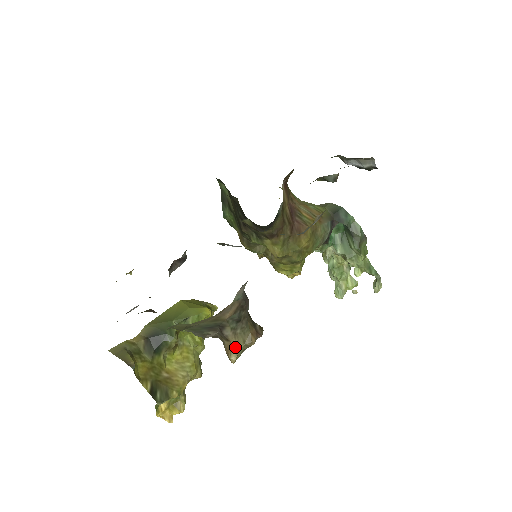
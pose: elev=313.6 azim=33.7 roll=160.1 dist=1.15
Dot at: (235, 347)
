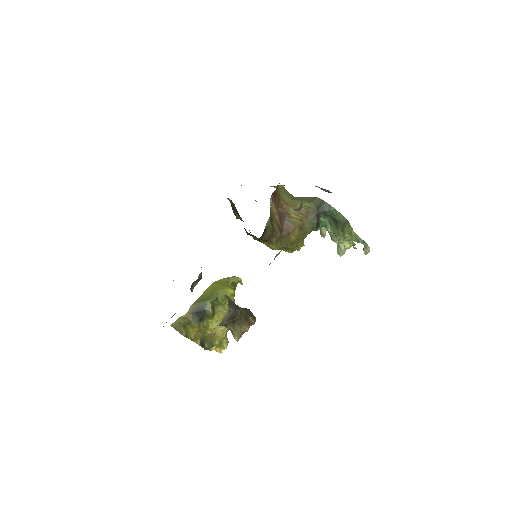
Dot at: (236, 334)
